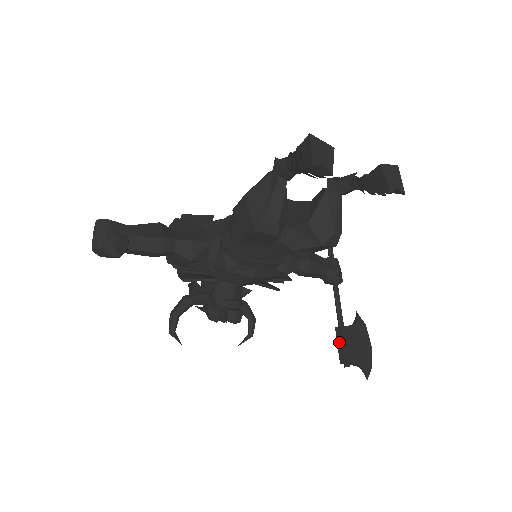
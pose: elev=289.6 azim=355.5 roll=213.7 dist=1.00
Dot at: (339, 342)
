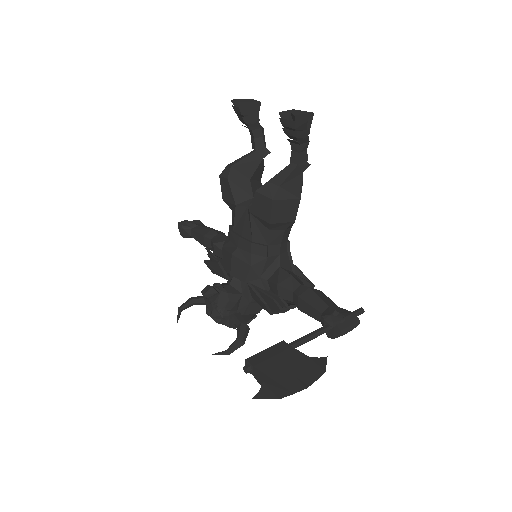
Dot at: occluded
